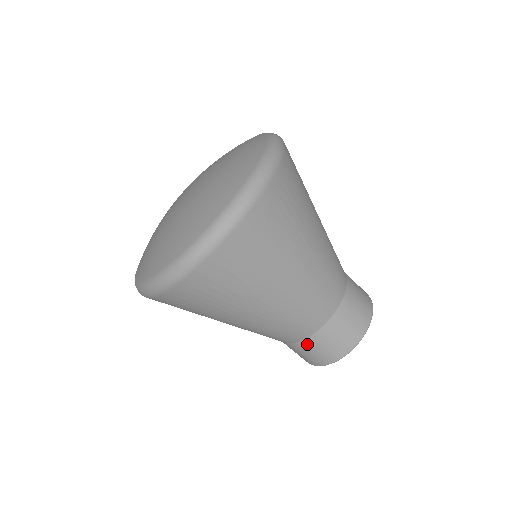
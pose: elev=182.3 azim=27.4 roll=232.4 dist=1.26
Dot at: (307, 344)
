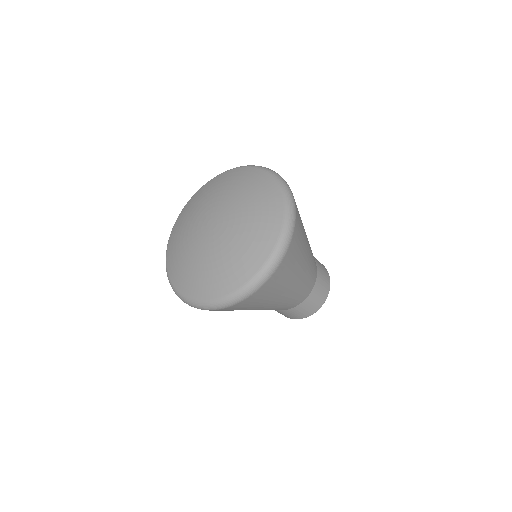
Dot at: (283, 312)
